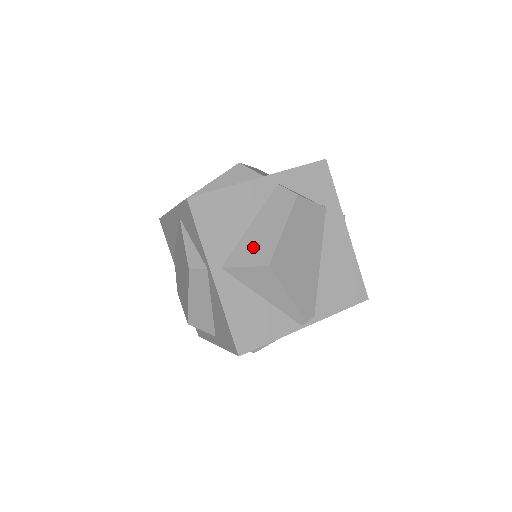
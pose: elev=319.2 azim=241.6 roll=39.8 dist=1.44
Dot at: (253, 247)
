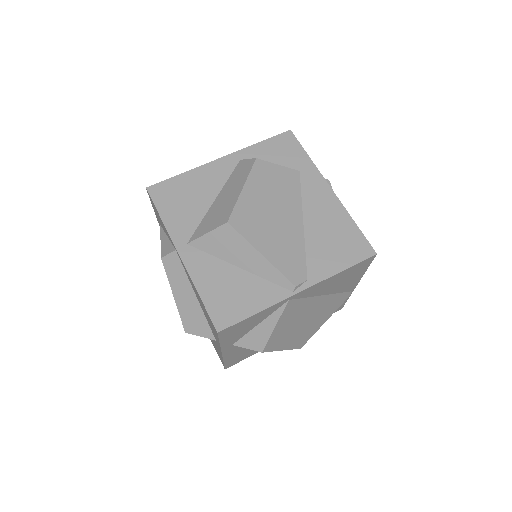
Dot at: (215, 215)
